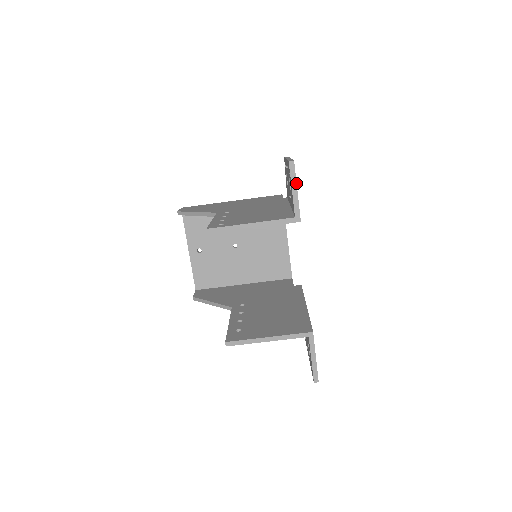
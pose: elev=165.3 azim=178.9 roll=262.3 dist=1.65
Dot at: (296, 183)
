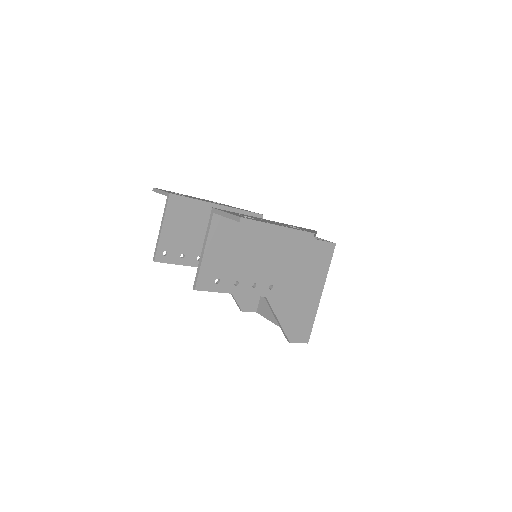
Dot at: (159, 190)
